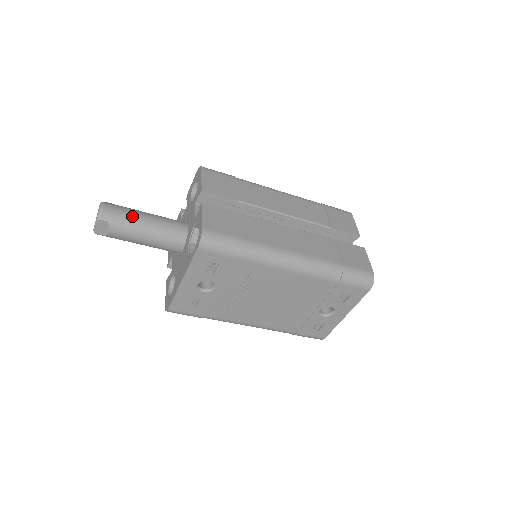
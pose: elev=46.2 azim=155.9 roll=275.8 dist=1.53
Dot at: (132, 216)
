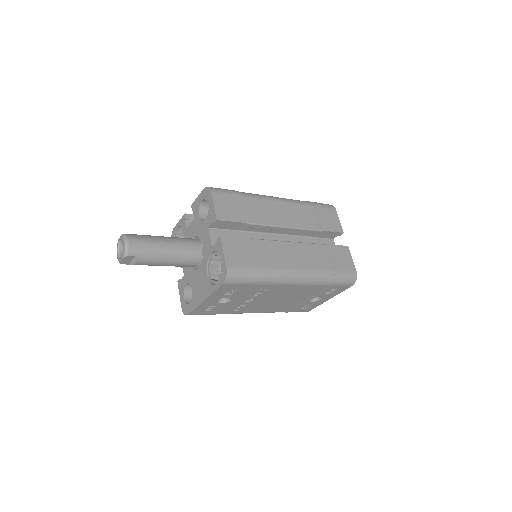
Dot at: (154, 247)
